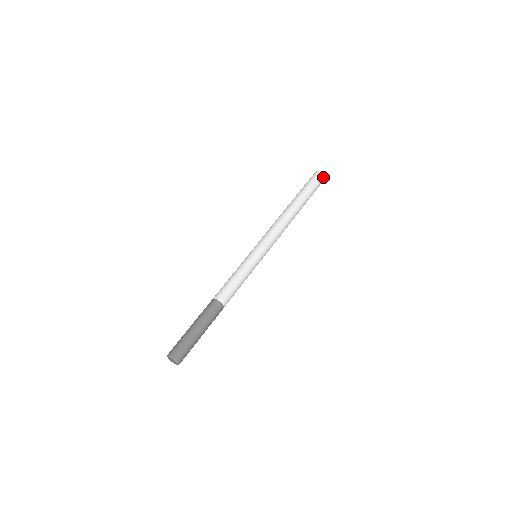
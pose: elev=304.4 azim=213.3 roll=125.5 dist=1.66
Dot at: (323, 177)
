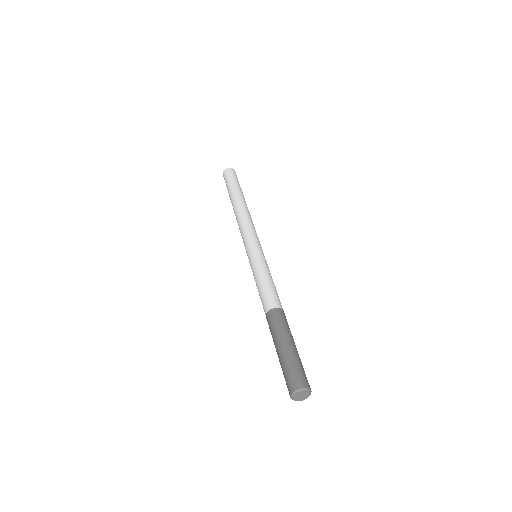
Dot at: (234, 171)
